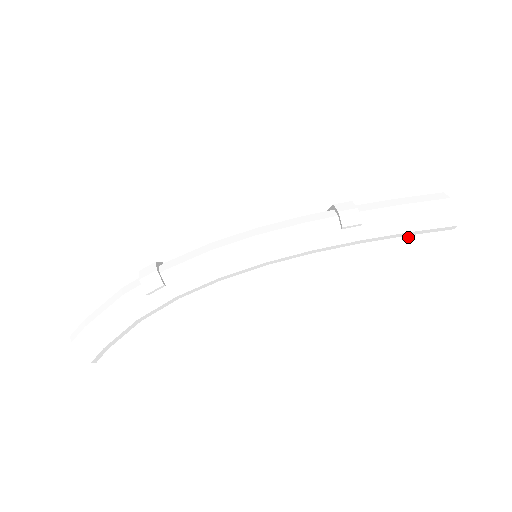
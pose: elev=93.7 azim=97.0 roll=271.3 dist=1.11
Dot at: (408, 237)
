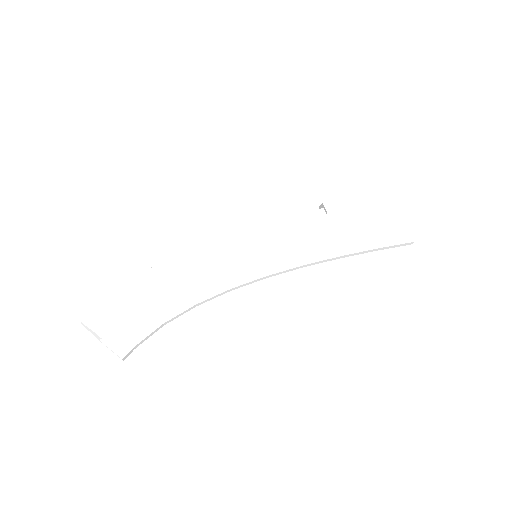
Dot at: (395, 245)
